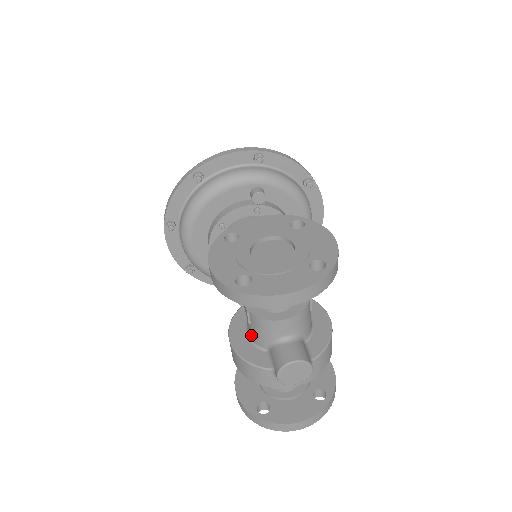
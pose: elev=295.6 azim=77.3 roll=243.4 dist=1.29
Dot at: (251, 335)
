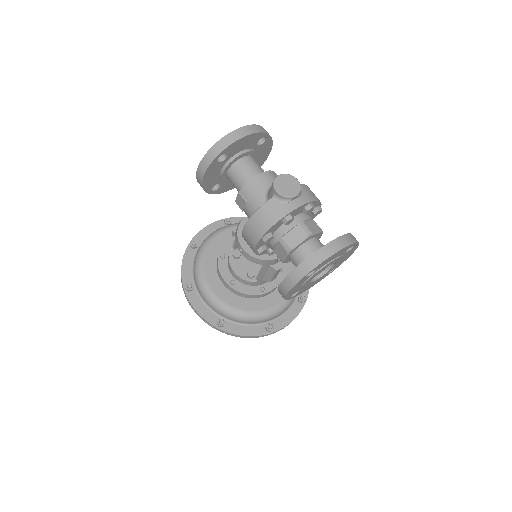
Dot at: occluded
